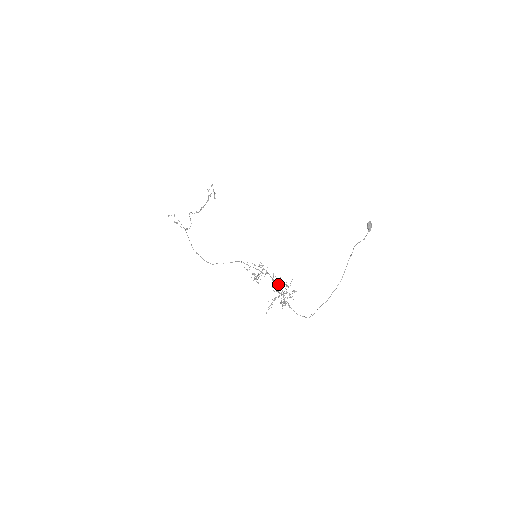
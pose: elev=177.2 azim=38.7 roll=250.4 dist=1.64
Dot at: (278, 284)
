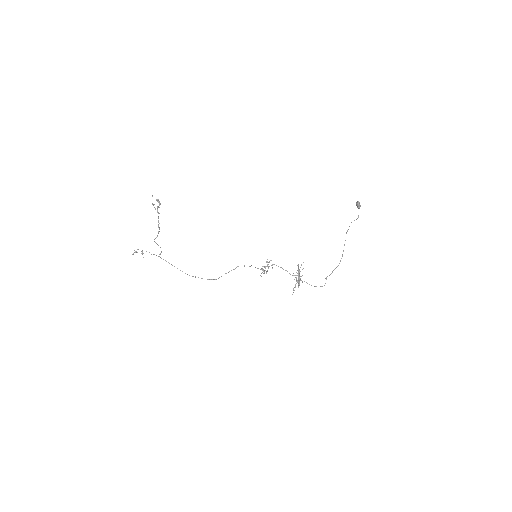
Dot at: (299, 280)
